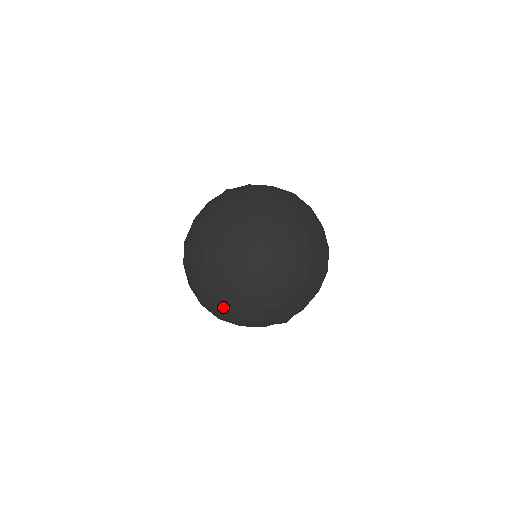
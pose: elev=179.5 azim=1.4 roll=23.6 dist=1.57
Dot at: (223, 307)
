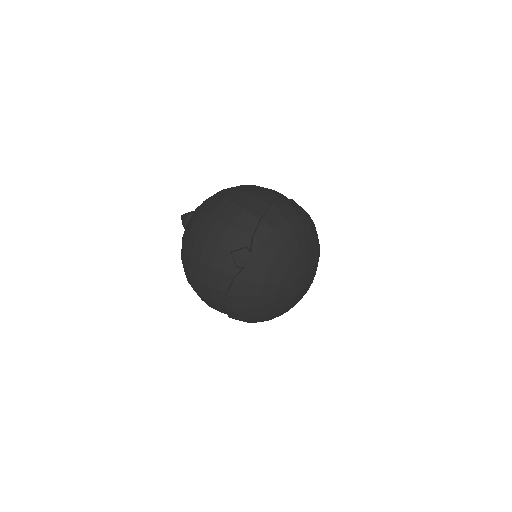
Dot at: occluded
